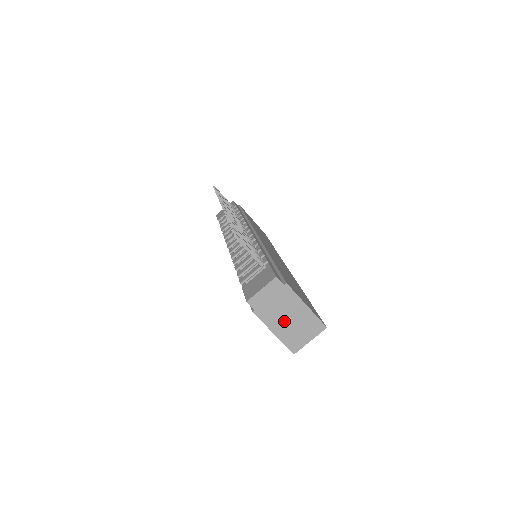
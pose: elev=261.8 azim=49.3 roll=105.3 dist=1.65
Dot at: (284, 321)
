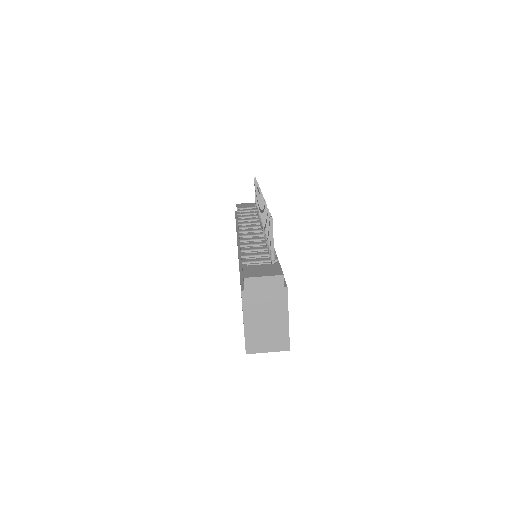
Dot at: (260, 318)
